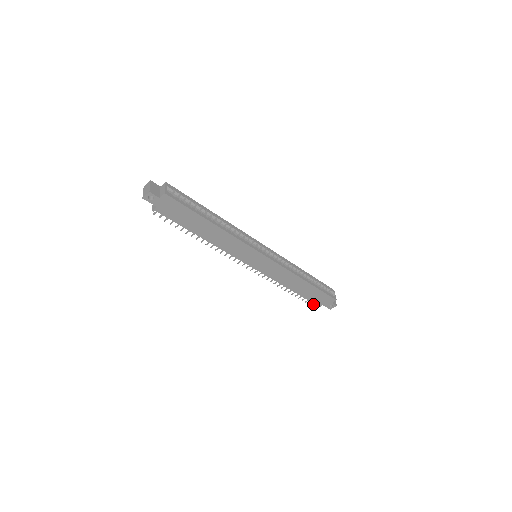
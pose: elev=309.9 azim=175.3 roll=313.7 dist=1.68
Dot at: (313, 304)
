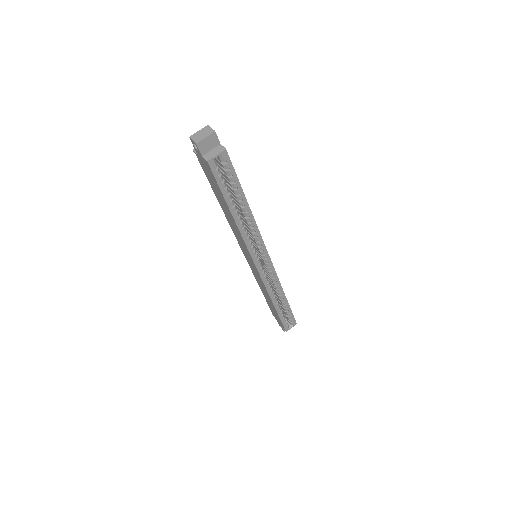
Dot at: occluded
